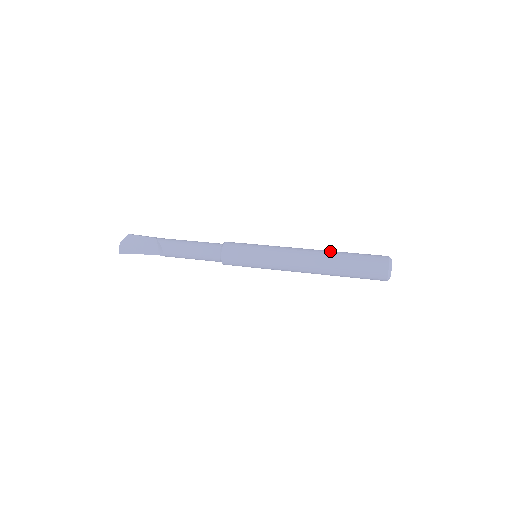
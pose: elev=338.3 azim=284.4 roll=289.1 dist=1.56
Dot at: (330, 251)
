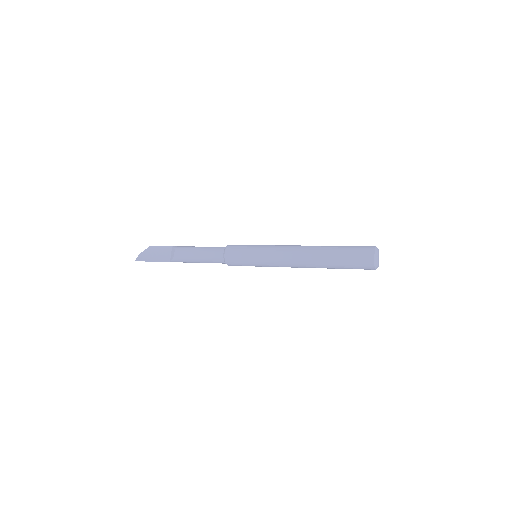
Dot at: occluded
